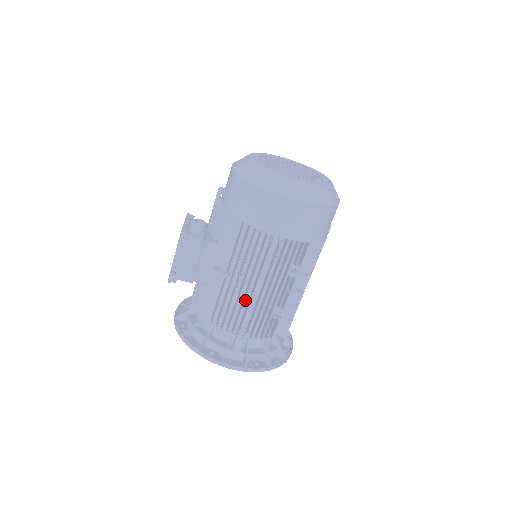
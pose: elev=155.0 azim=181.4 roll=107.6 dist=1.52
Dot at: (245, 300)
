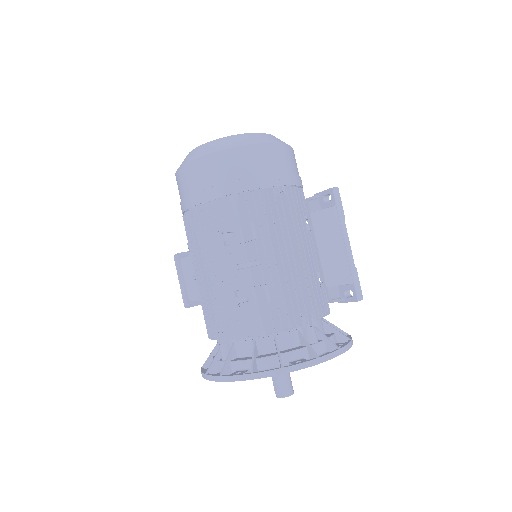
Dot at: occluded
